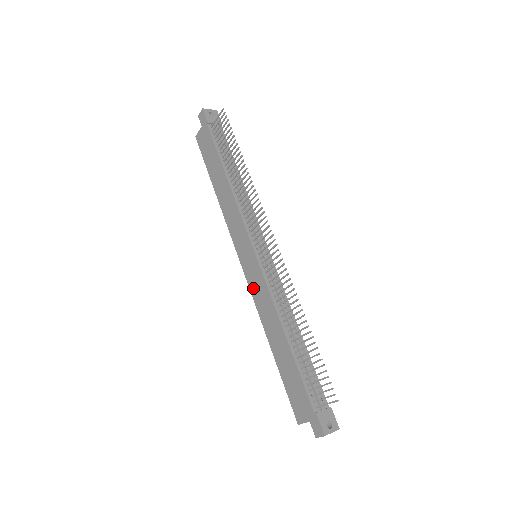
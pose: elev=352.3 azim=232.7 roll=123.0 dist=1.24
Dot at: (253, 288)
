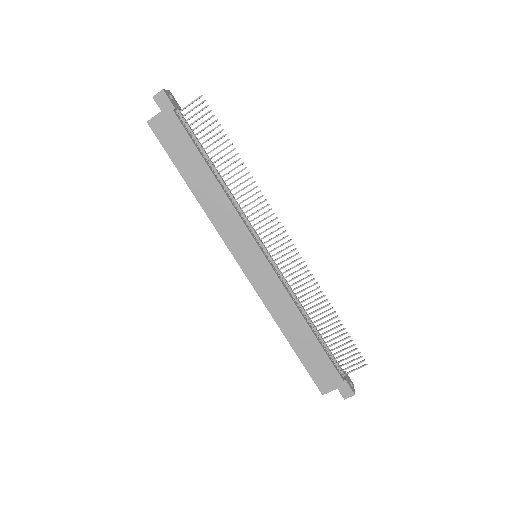
Dot at: (261, 288)
